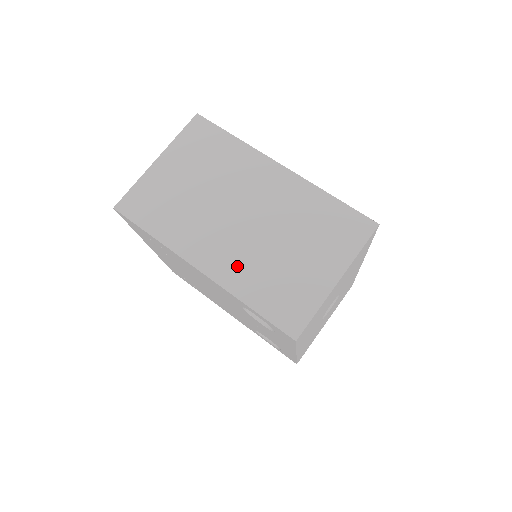
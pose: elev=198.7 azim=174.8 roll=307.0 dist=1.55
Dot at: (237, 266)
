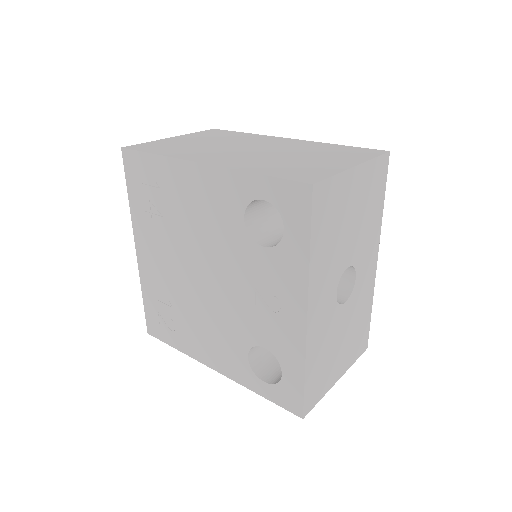
Dot at: (244, 162)
